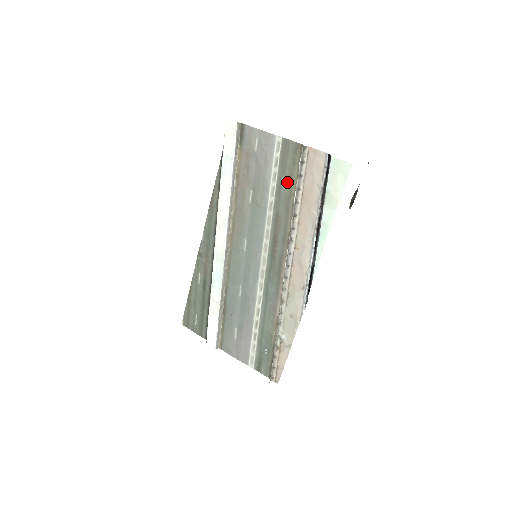
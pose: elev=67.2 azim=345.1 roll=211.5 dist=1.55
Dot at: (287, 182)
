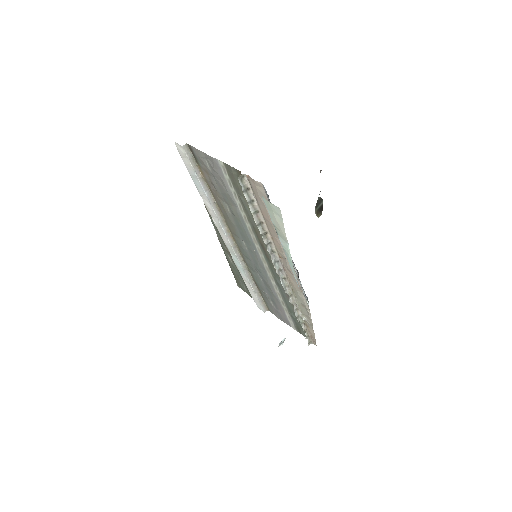
Dot at: (246, 202)
